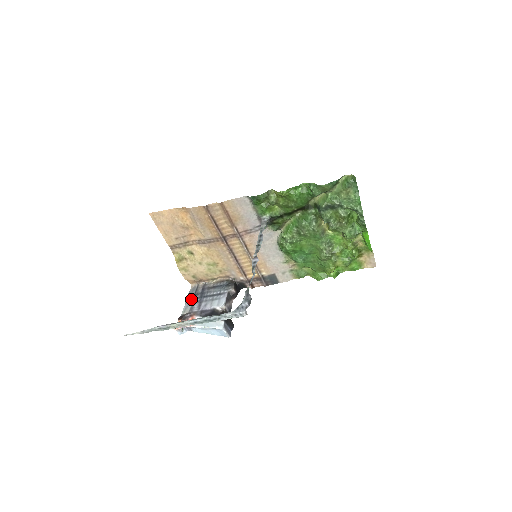
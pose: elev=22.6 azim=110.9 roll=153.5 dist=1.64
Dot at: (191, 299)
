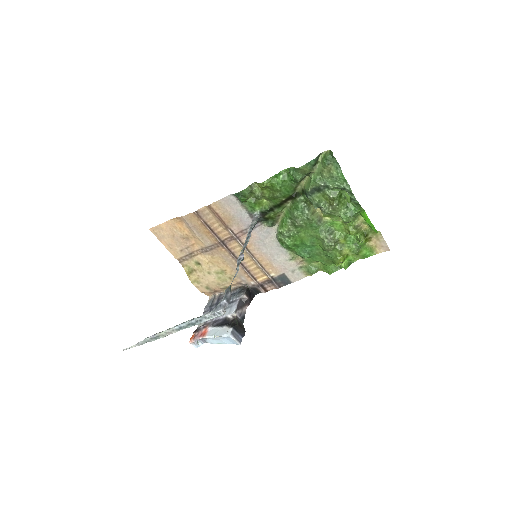
Dot at: (207, 311)
